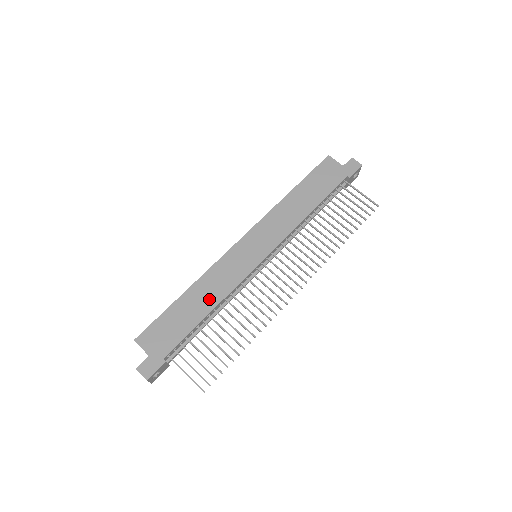
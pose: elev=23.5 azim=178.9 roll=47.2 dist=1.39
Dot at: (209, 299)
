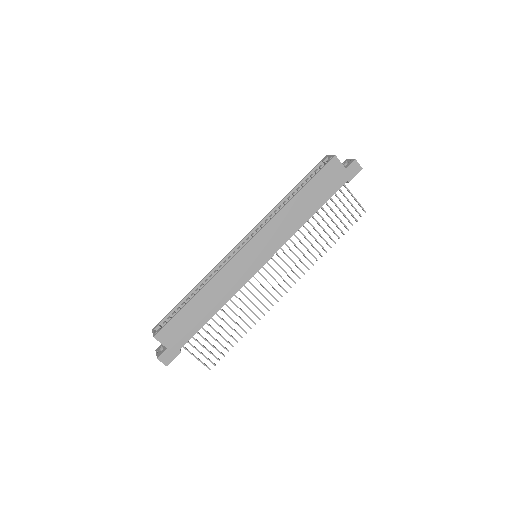
Dot at: (216, 301)
